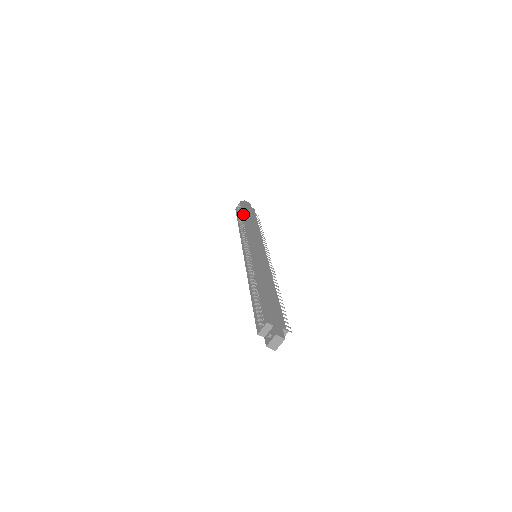
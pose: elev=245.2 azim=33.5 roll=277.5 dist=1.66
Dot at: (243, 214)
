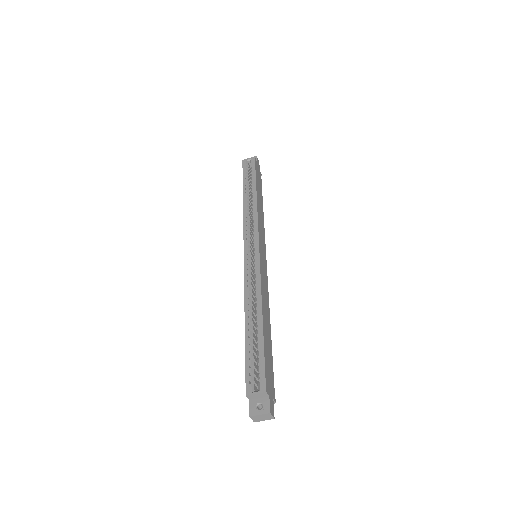
Dot at: (255, 182)
